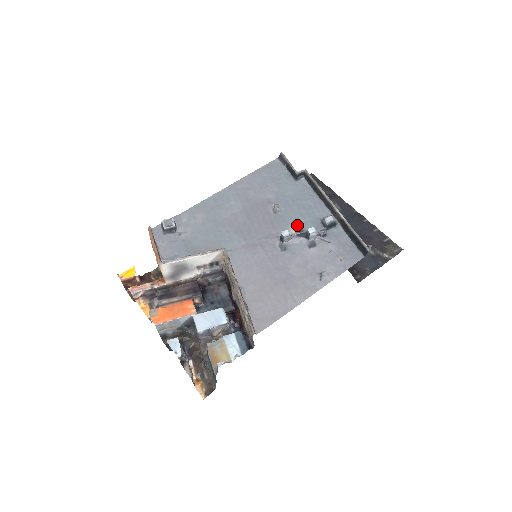
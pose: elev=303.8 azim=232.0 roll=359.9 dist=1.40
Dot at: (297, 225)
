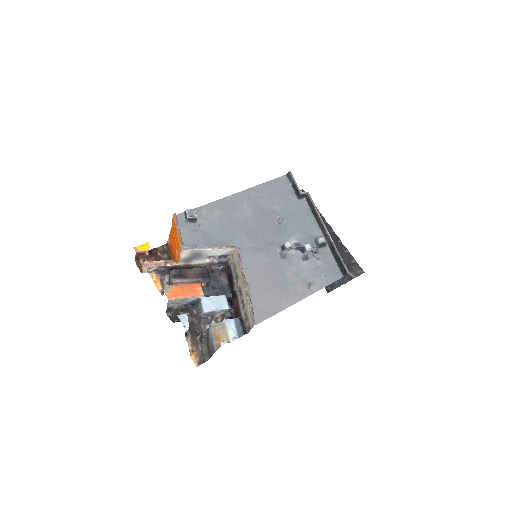
Dot at: (296, 239)
